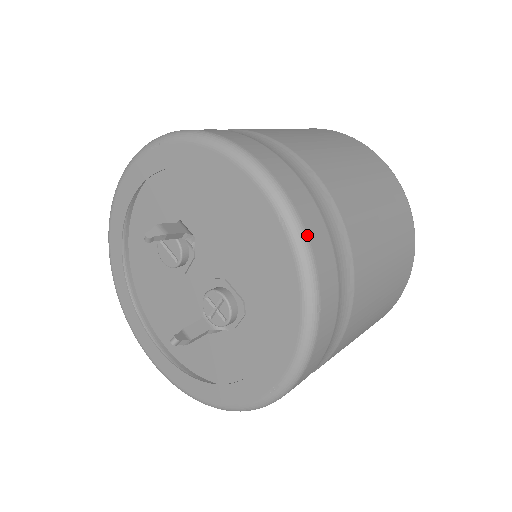
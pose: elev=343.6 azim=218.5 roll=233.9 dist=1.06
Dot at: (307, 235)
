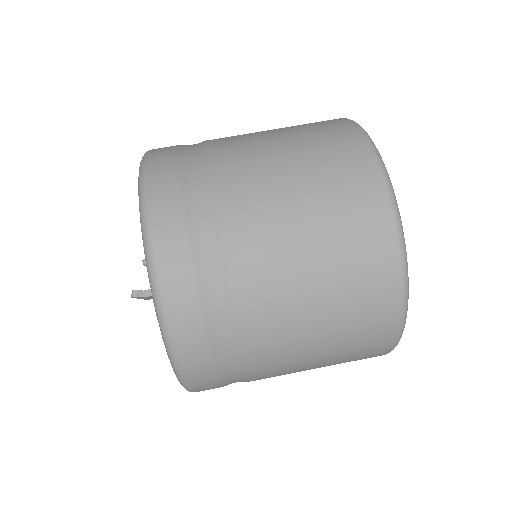
Dot at: occluded
